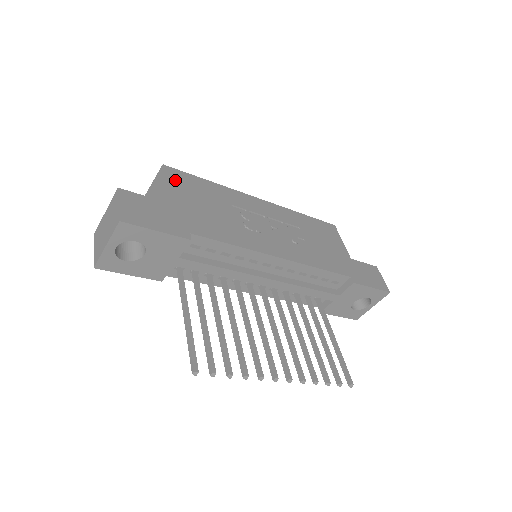
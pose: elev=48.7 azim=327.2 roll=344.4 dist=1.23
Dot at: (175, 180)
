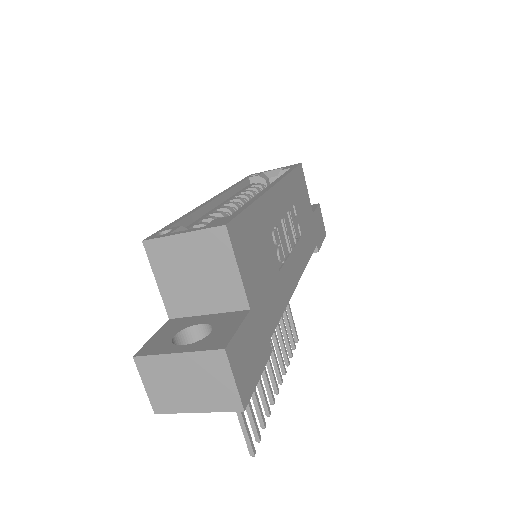
Dot at: (240, 248)
